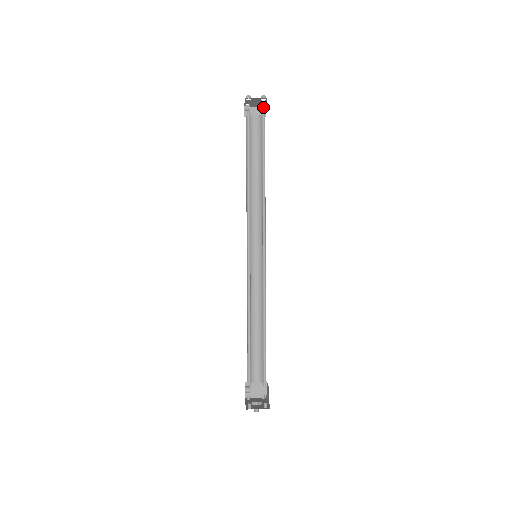
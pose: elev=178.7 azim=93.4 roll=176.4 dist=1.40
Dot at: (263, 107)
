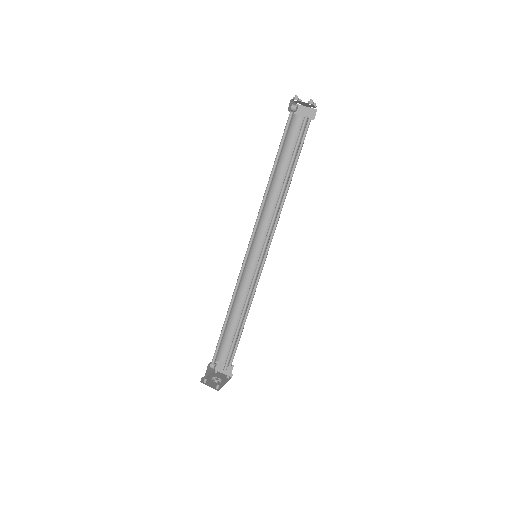
Dot at: (315, 109)
